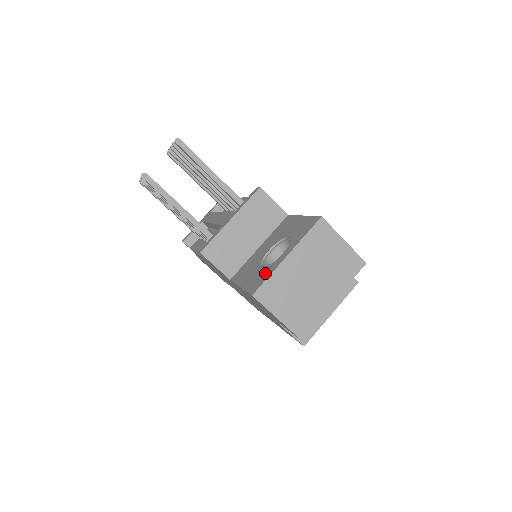
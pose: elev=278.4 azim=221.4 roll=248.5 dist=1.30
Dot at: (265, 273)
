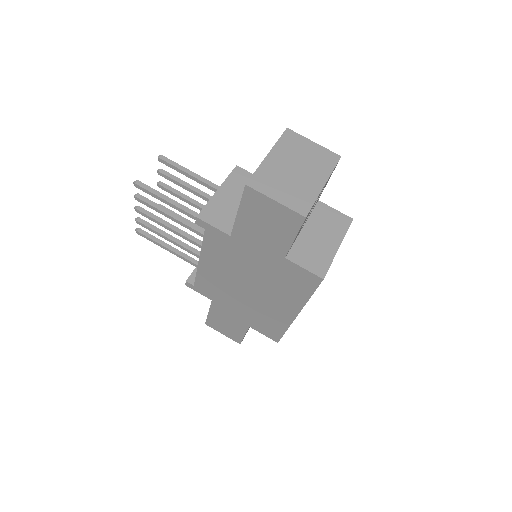
Dot at: occluded
